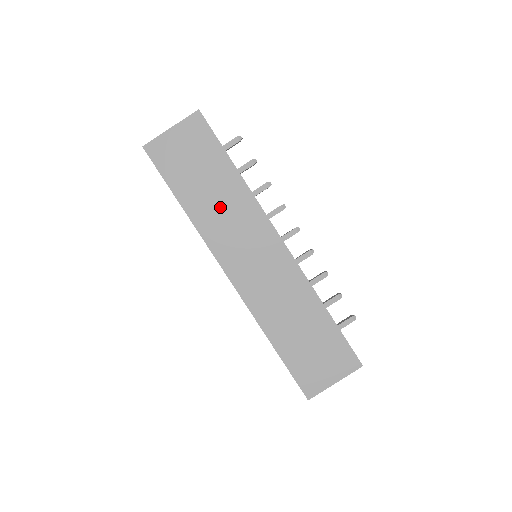
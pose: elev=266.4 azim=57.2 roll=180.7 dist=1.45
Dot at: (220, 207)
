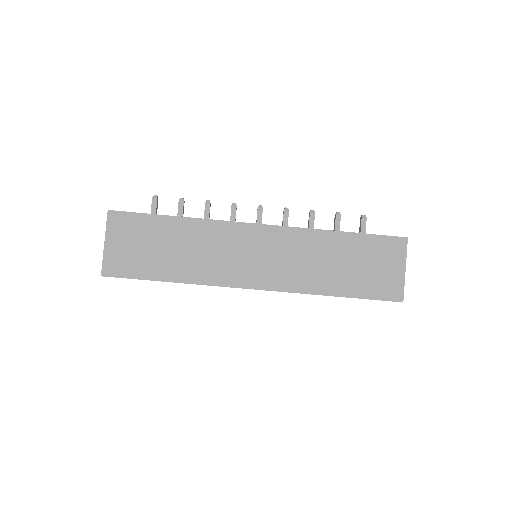
Dot at: (195, 252)
